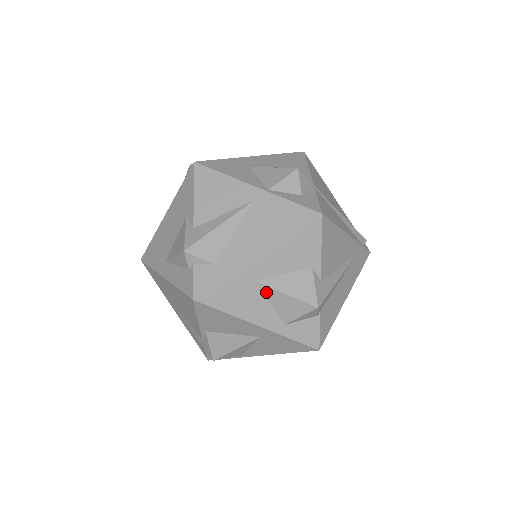
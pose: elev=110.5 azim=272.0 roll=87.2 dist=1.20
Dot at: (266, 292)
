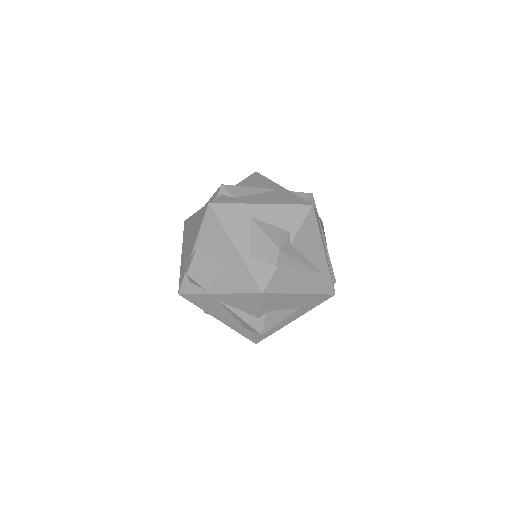
Dot at: (253, 227)
